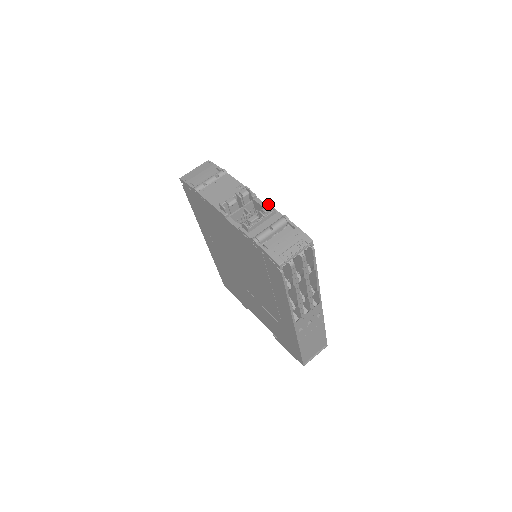
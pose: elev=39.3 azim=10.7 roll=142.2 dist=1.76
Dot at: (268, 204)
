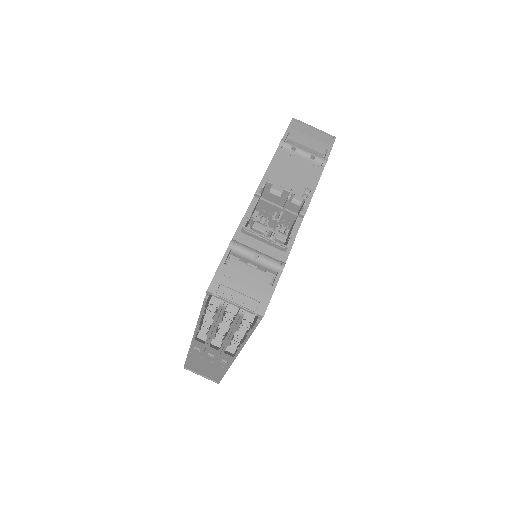
Dot at: occluded
